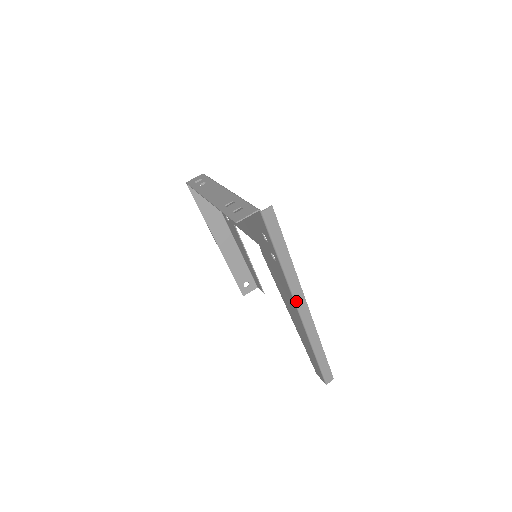
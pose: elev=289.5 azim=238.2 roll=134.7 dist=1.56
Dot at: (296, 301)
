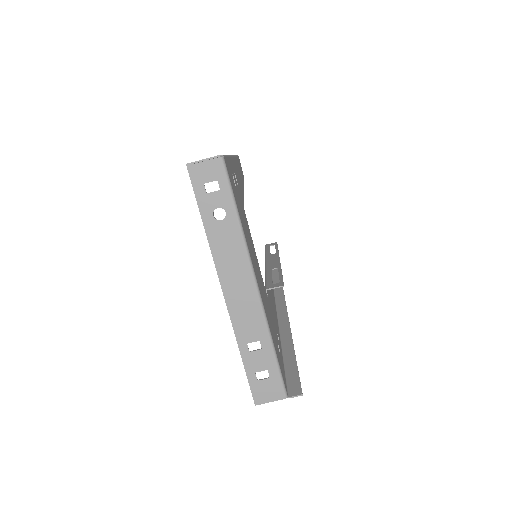
Dot at: (278, 320)
